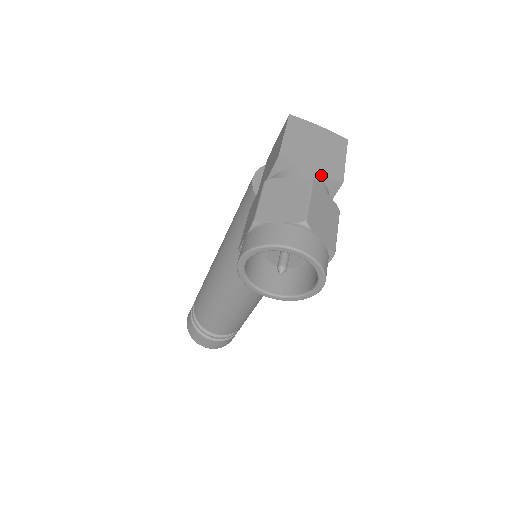
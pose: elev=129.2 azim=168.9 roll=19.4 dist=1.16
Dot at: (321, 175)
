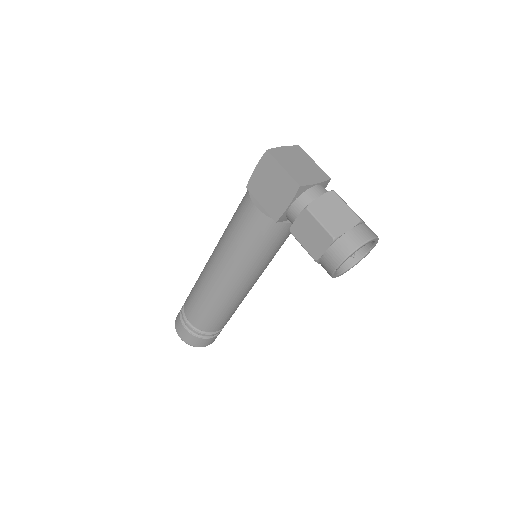
Dot at: (322, 182)
